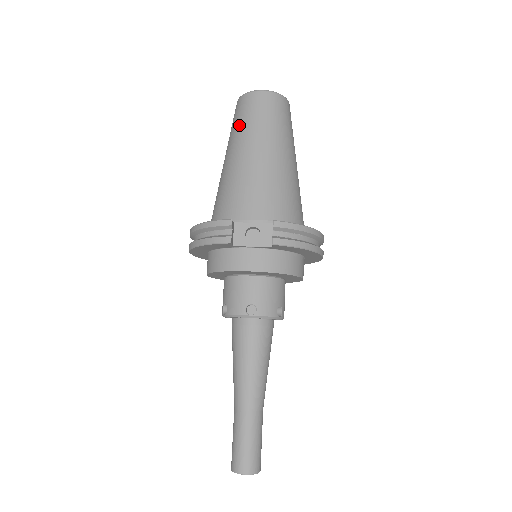
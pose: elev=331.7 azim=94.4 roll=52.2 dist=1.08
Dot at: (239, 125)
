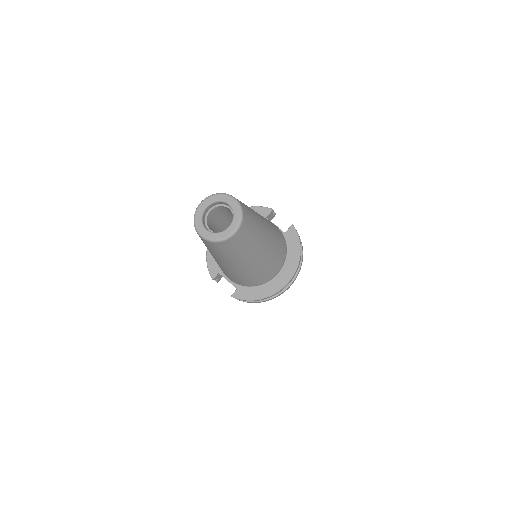
Dot at: occluded
